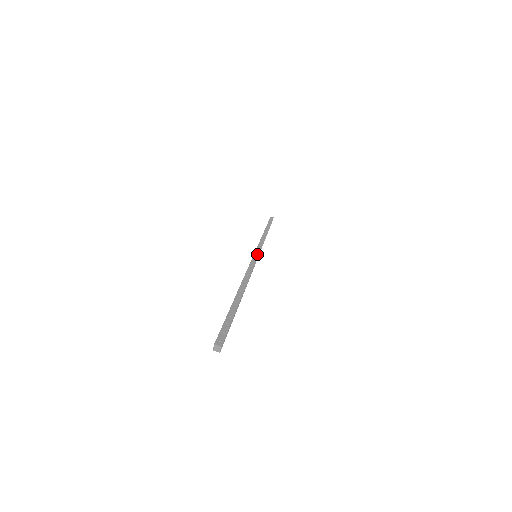
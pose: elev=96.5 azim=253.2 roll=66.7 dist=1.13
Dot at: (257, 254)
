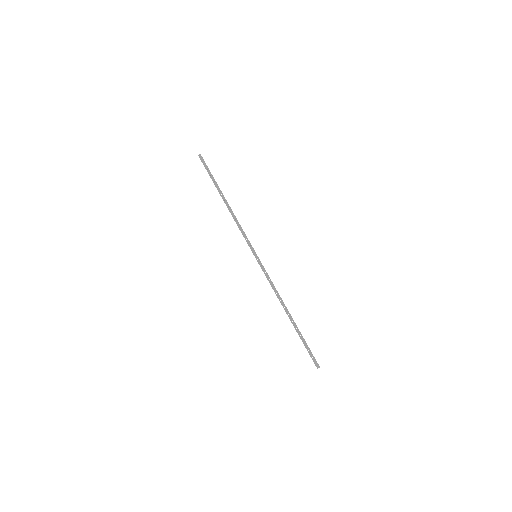
Dot at: (256, 256)
